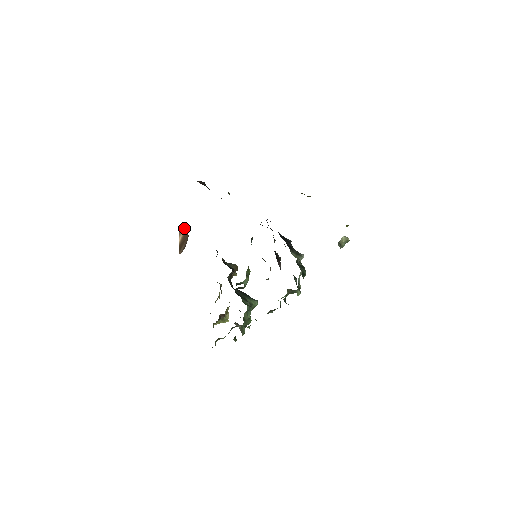
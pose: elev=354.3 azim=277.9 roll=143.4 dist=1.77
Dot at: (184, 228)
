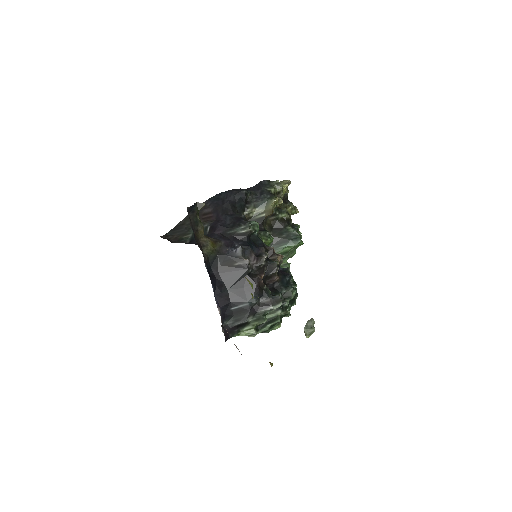
Dot at: occluded
